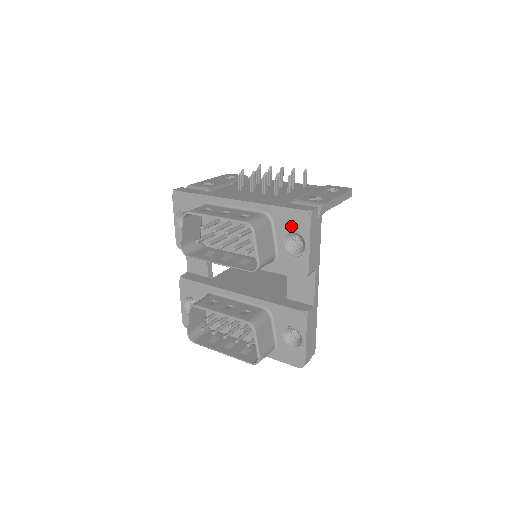
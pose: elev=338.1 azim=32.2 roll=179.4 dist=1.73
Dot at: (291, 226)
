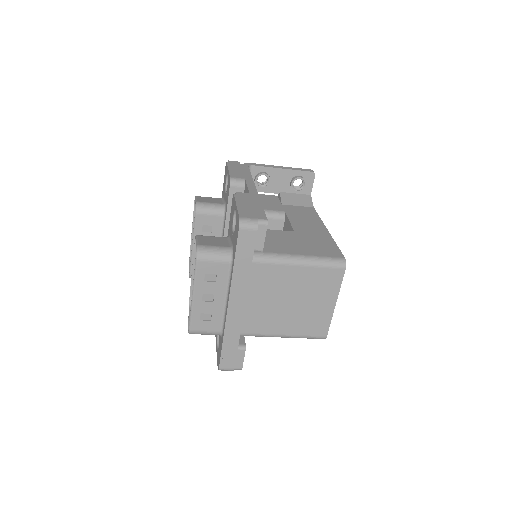
Dot at: (225, 182)
